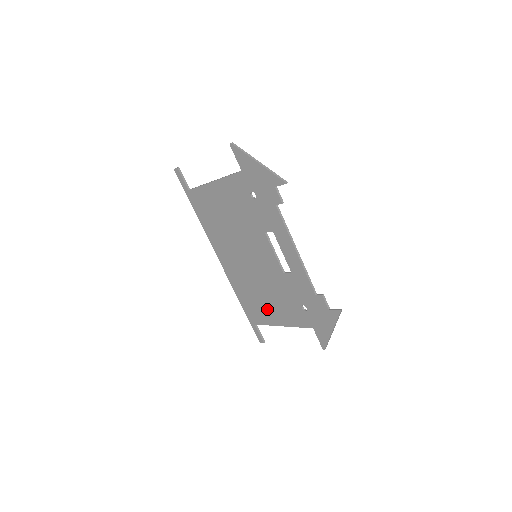
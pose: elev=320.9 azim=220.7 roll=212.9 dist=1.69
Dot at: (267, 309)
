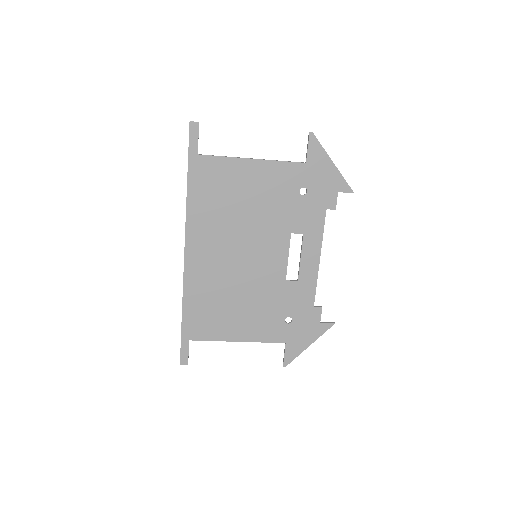
Dot at: (228, 320)
